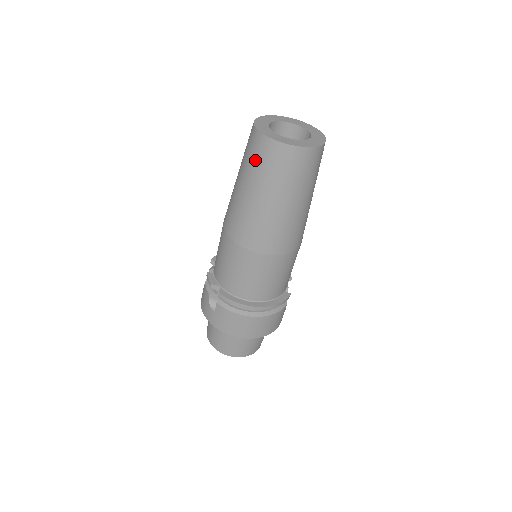
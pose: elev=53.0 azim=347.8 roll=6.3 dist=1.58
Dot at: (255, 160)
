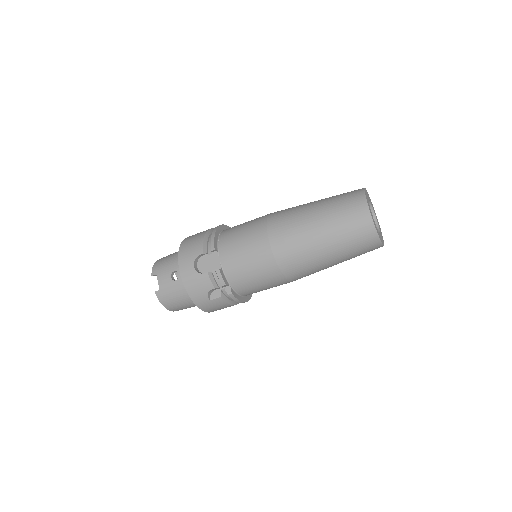
Dot at: (356, 243)
